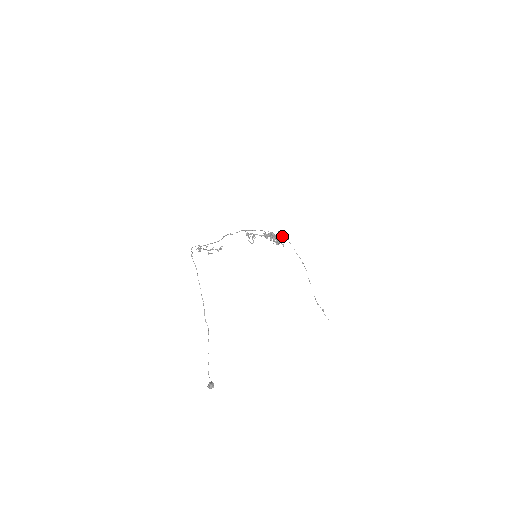
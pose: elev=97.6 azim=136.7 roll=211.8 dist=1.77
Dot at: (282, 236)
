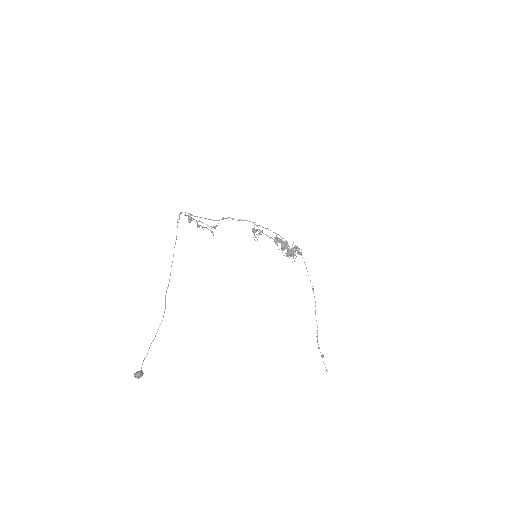
Dot at: (296, 249)
